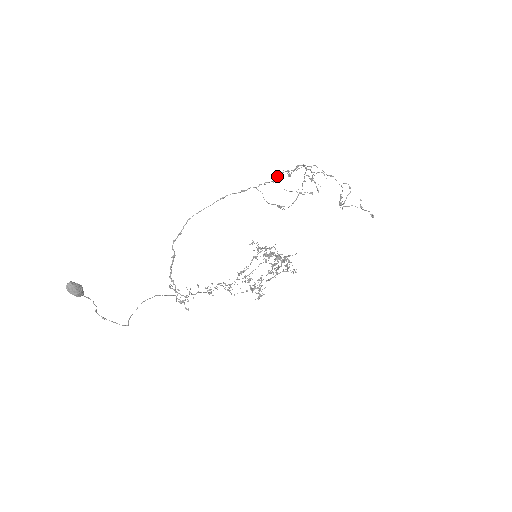
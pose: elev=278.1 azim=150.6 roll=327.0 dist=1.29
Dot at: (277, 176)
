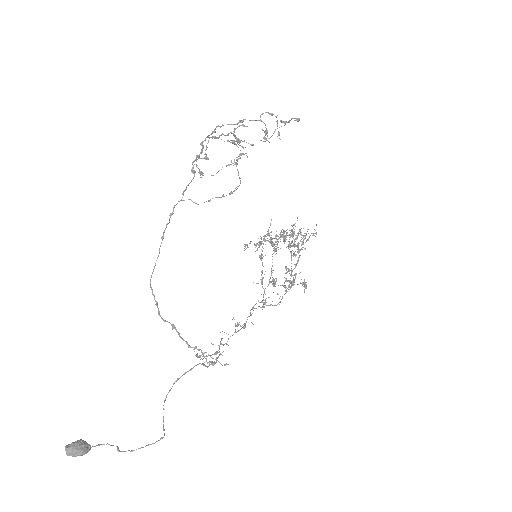
Dot at: (191, 171)
